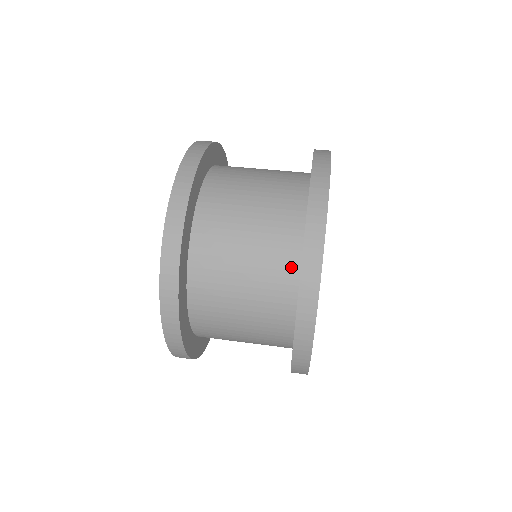
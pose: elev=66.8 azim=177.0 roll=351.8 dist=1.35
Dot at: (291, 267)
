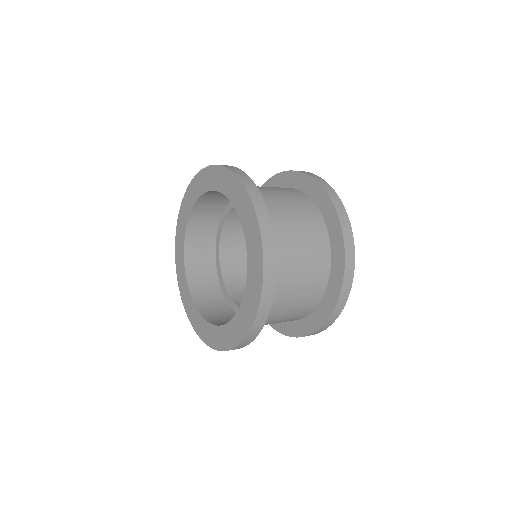
Dot at: (309, 202)
